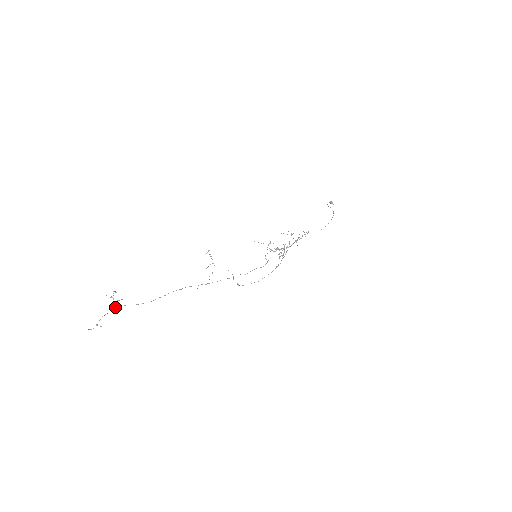
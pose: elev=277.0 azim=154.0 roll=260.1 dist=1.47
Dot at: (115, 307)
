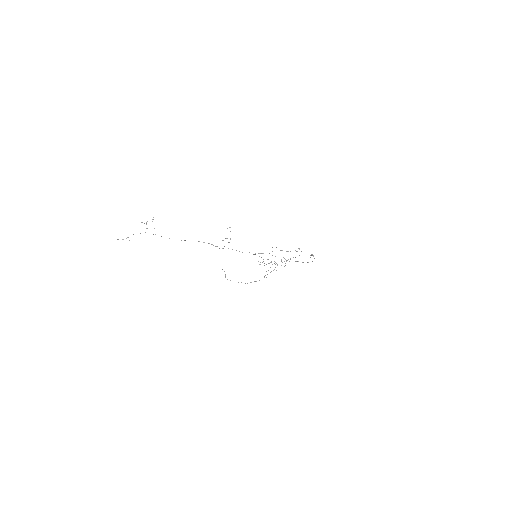
Dot at: occluded
